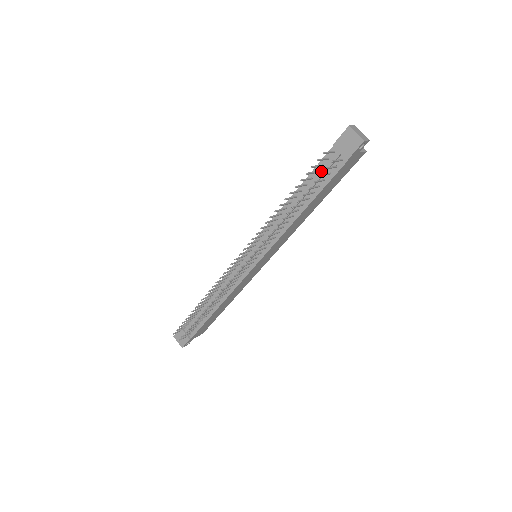
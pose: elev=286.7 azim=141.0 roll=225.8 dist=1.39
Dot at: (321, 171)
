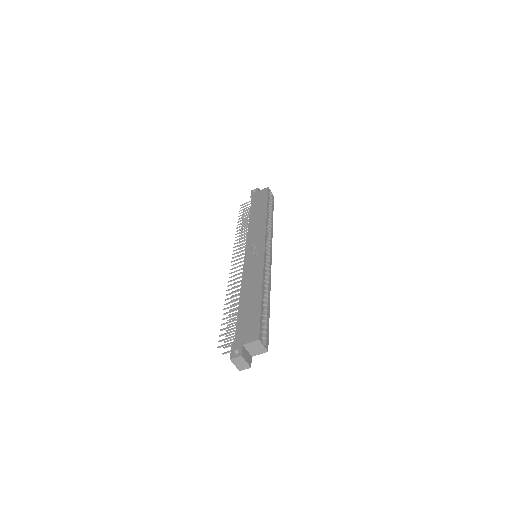
Dot at: occluded
